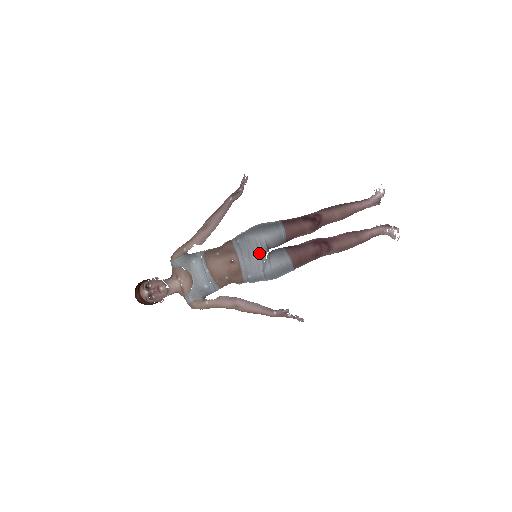
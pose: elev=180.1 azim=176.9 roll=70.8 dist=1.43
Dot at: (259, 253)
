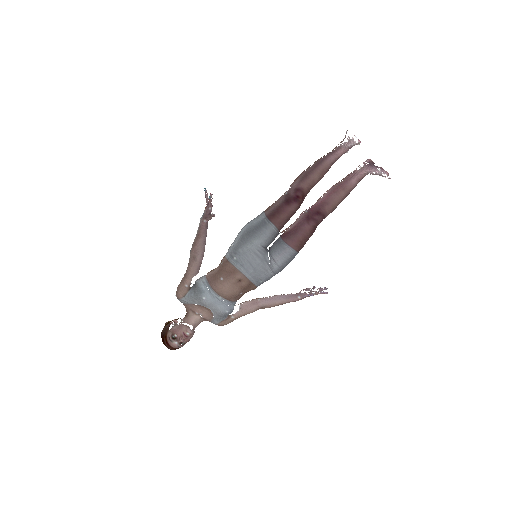
Dot at: (261, 260)
